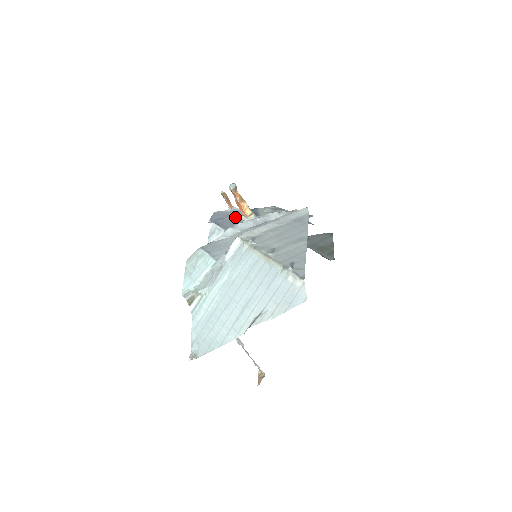
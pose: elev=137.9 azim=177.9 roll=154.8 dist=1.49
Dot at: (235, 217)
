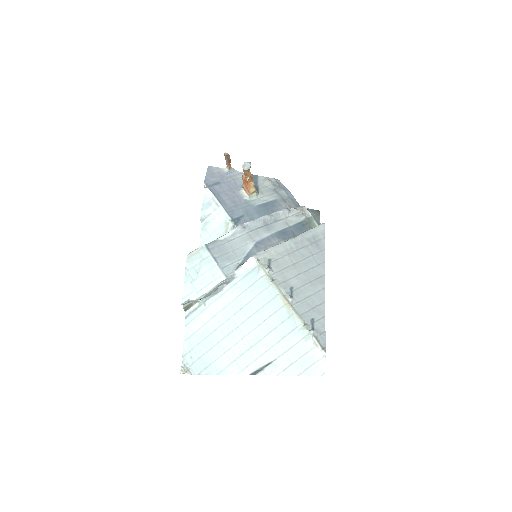
Dot at: (233, 186)
